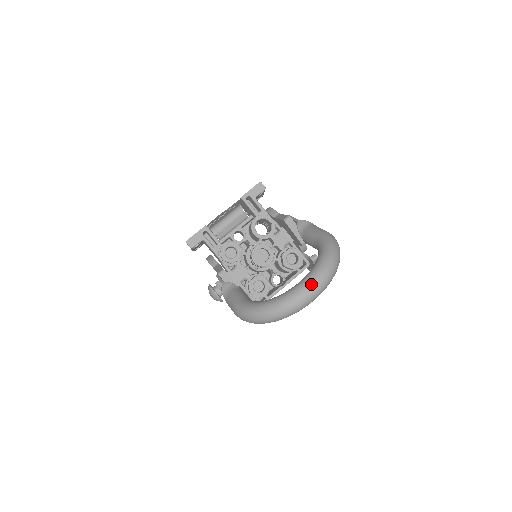
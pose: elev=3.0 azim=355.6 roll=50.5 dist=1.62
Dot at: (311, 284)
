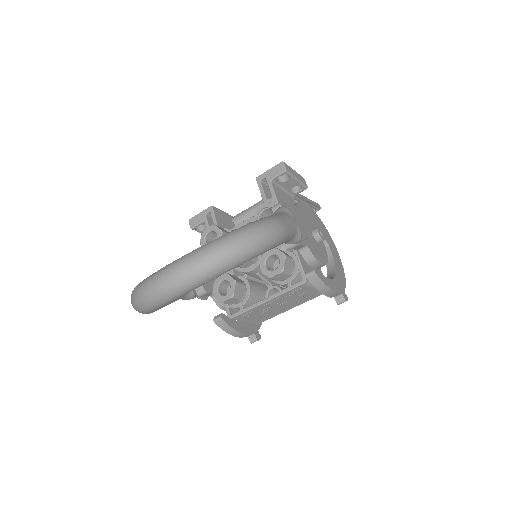
Dot at: (172, 267)
